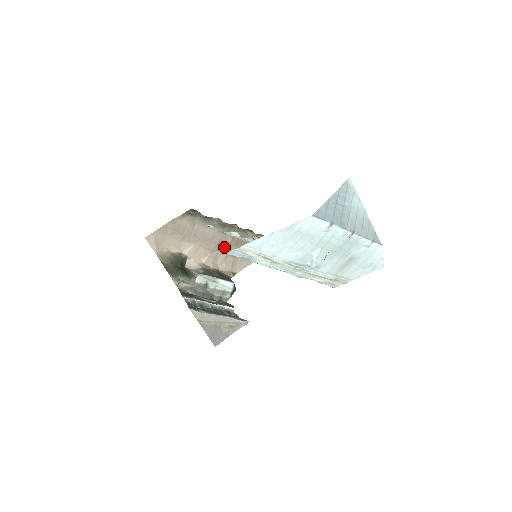
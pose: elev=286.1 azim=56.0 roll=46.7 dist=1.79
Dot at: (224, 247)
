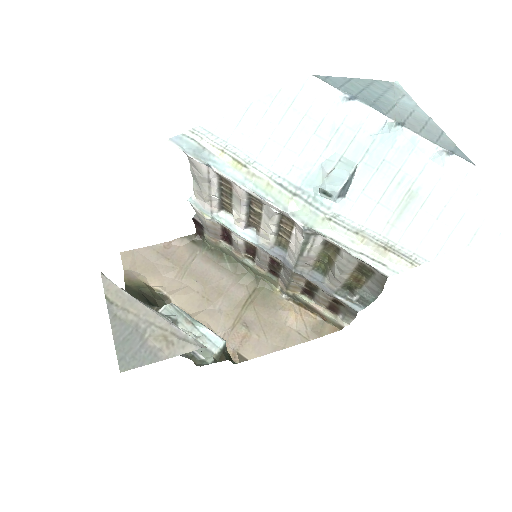
Dot at: (234, 307)
